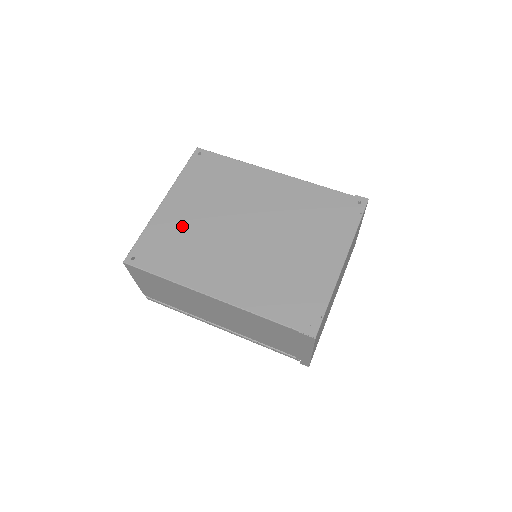
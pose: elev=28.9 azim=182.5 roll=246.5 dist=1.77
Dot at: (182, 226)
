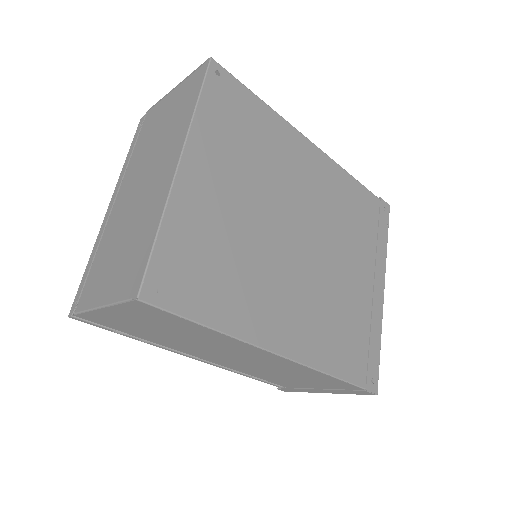
Dot at: (220, 223)
